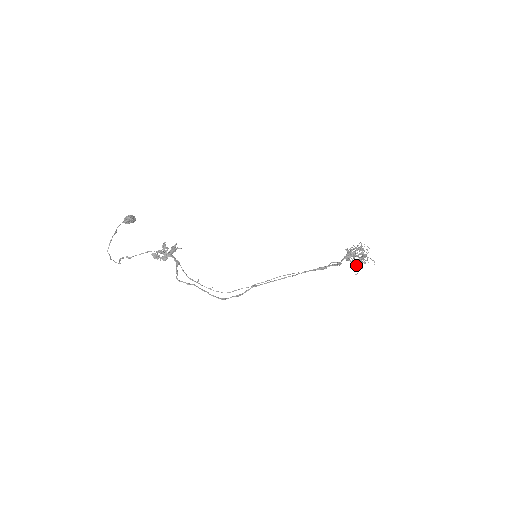
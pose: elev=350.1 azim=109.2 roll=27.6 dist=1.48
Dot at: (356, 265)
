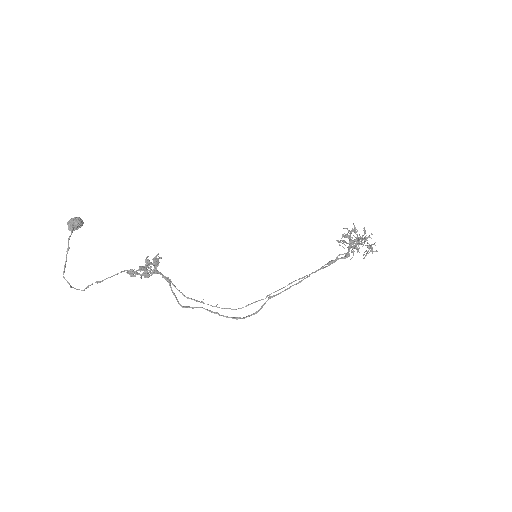
Dot at: (352, 248)
